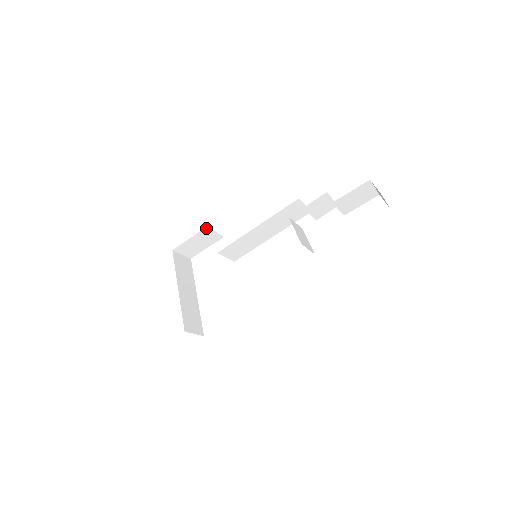
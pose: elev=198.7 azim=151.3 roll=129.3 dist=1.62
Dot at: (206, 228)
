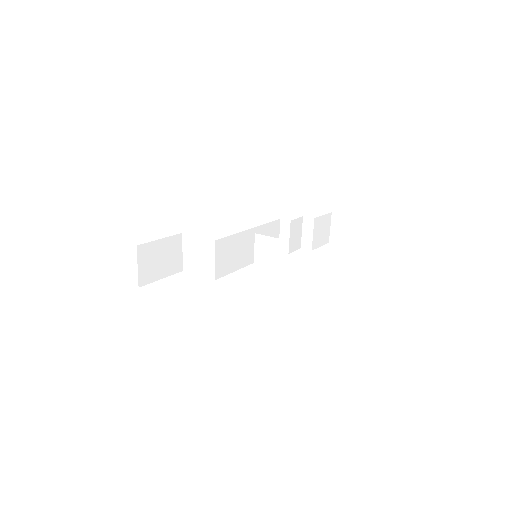
Dot at: (180, 235)
